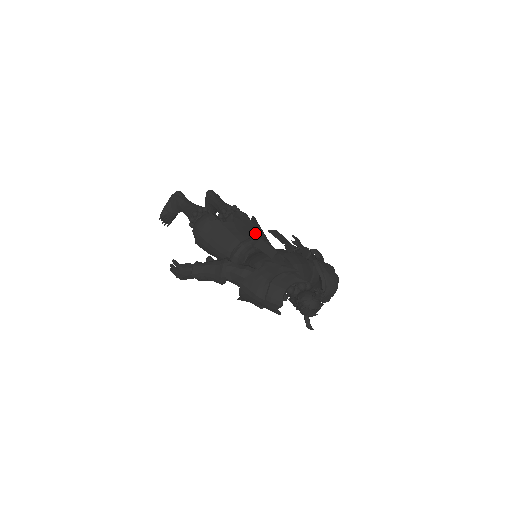
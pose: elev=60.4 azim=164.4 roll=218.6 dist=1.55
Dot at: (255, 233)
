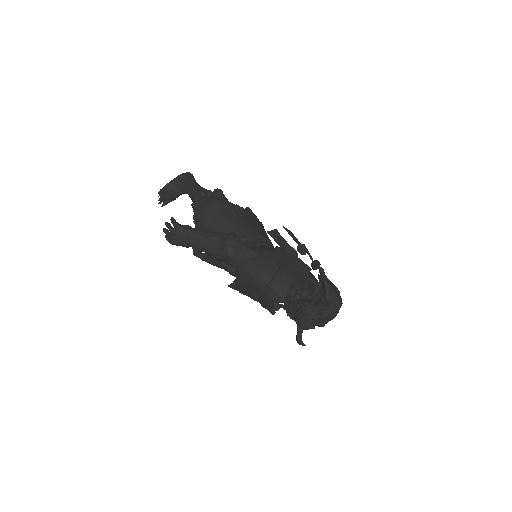
Dot at: (262, 233)
